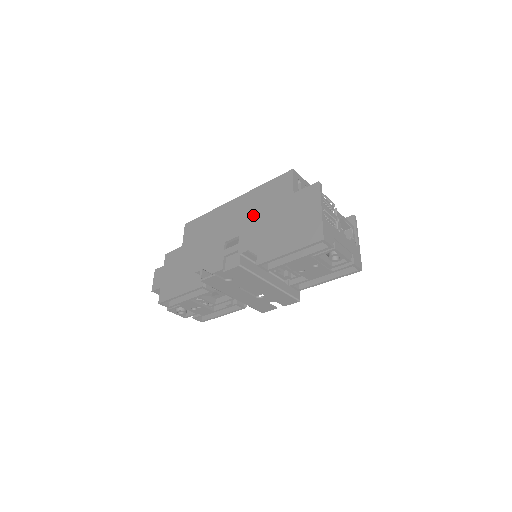
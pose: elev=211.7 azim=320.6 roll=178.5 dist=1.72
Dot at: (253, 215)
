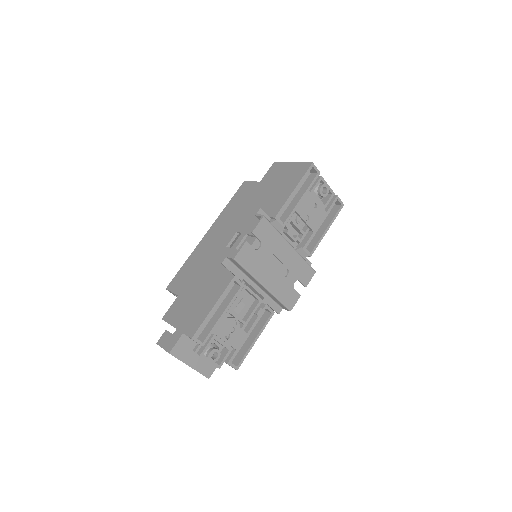
Dot at: (237, 216)
